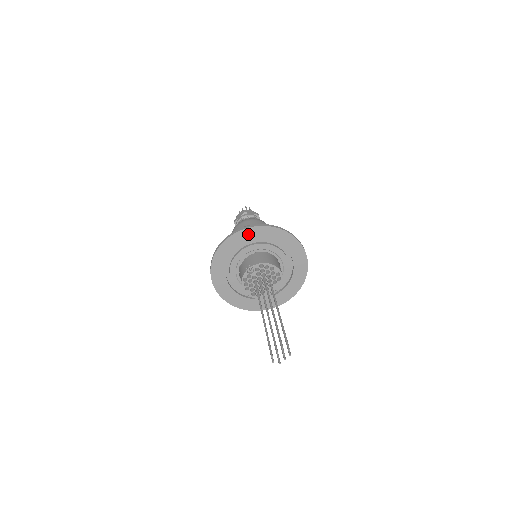
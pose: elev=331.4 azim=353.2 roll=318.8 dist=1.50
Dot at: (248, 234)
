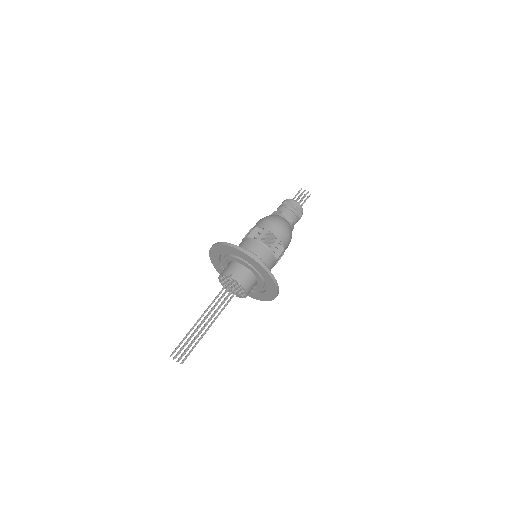
Dot at: (254, 262)
